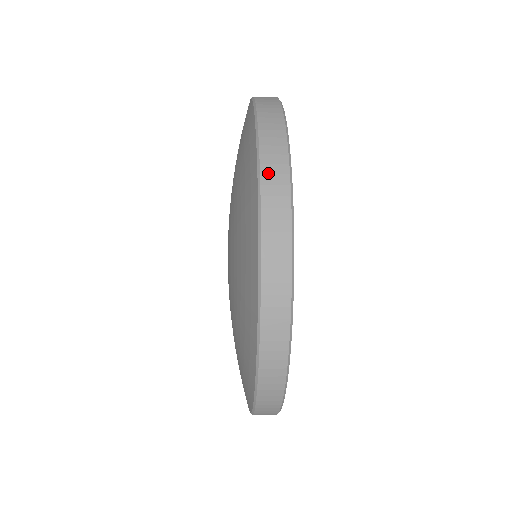
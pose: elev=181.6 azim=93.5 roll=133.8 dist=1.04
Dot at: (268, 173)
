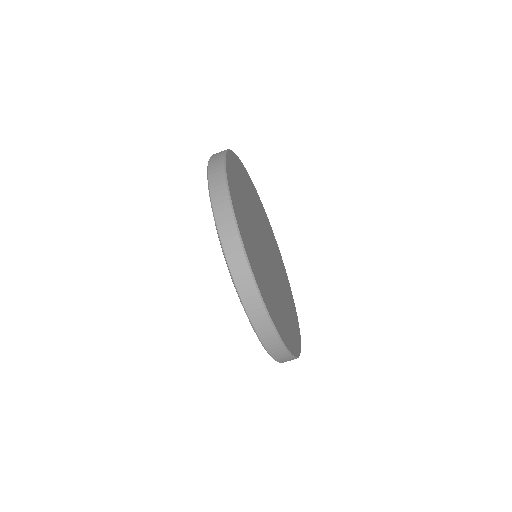
Dot at: occluded
